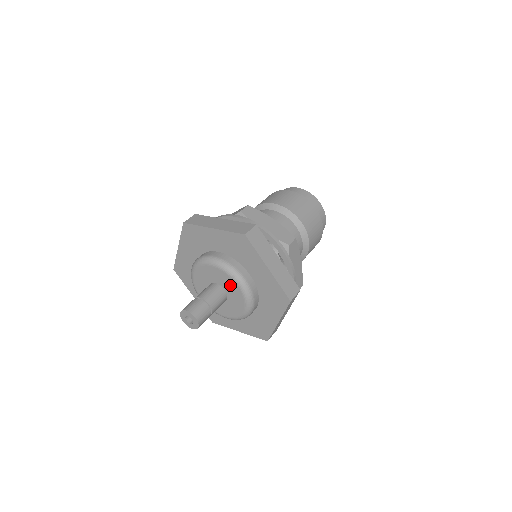
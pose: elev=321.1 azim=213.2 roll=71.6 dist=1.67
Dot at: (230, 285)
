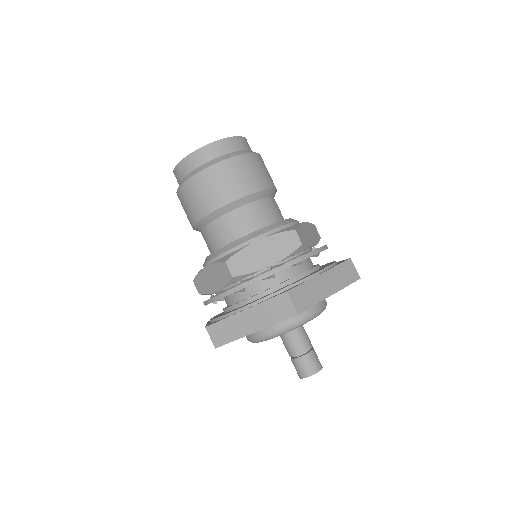
Dot at: occluded
